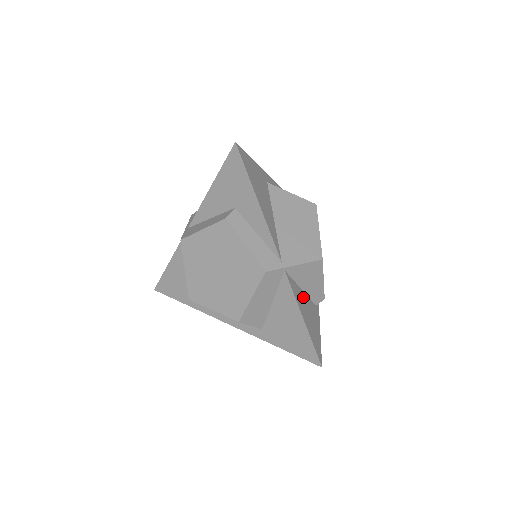
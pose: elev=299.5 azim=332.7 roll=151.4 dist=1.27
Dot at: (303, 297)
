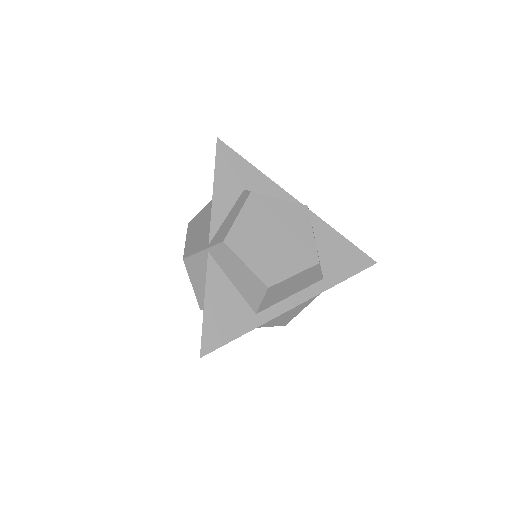
Dot at: occluded
